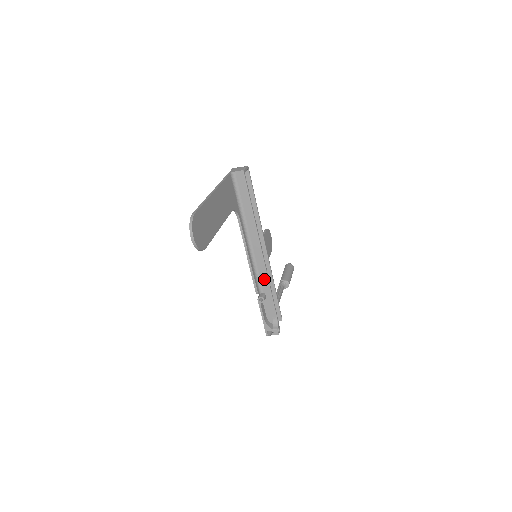
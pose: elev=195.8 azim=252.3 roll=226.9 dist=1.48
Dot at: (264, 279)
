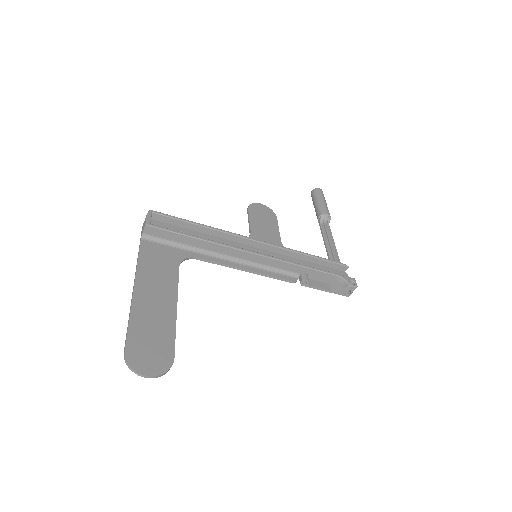
Dot at: (285, 266)
